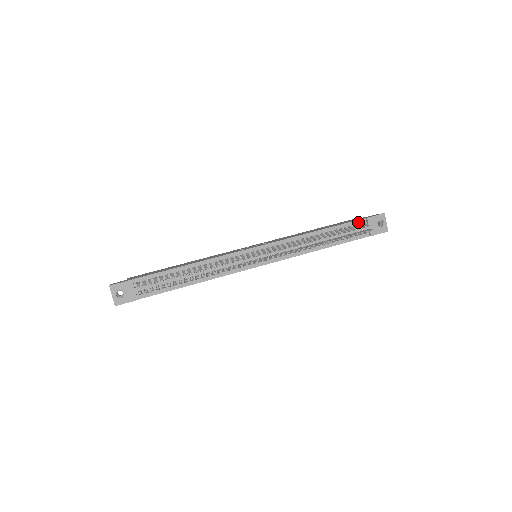
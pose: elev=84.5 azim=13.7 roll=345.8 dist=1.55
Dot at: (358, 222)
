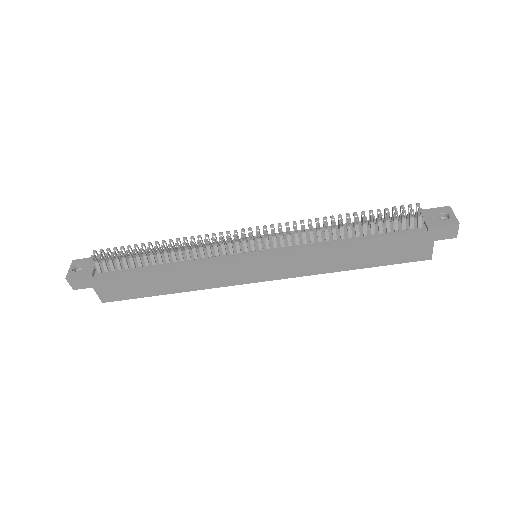
Dot at: (407, 217)
